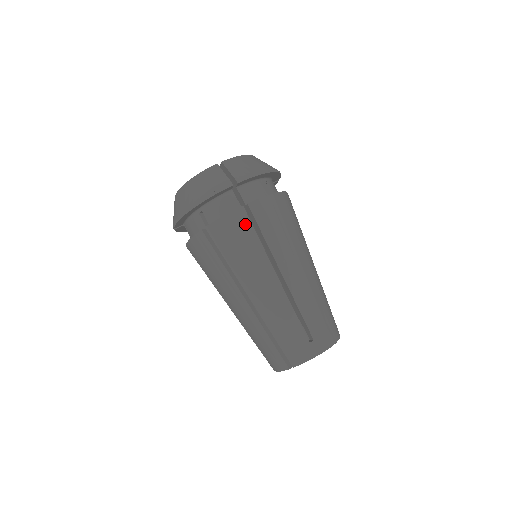
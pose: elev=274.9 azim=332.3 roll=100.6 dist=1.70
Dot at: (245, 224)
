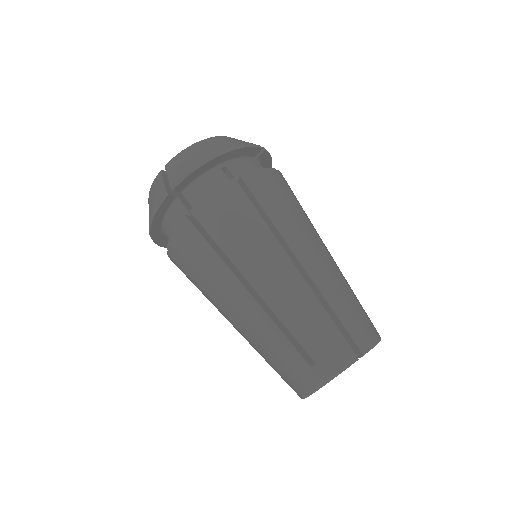
Dot at: (282, 184)
